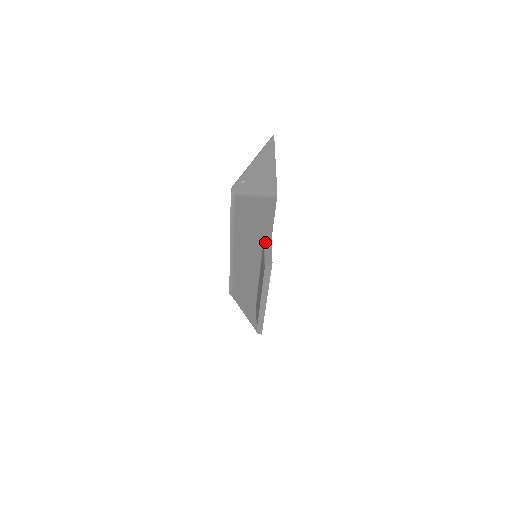
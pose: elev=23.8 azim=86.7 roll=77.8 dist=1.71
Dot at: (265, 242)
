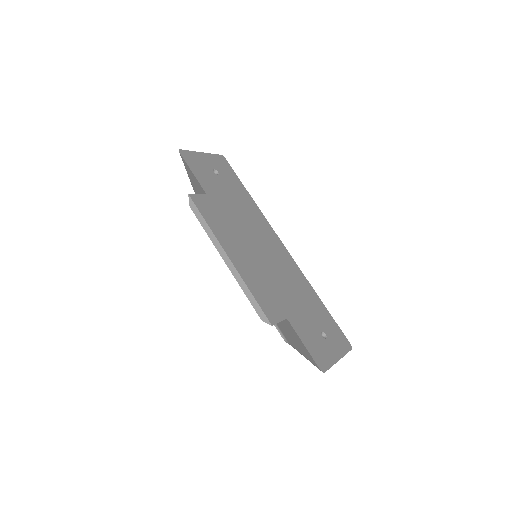
Dot at: occluded
